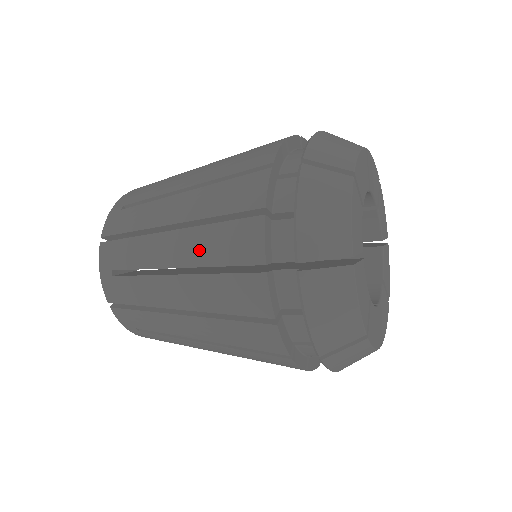
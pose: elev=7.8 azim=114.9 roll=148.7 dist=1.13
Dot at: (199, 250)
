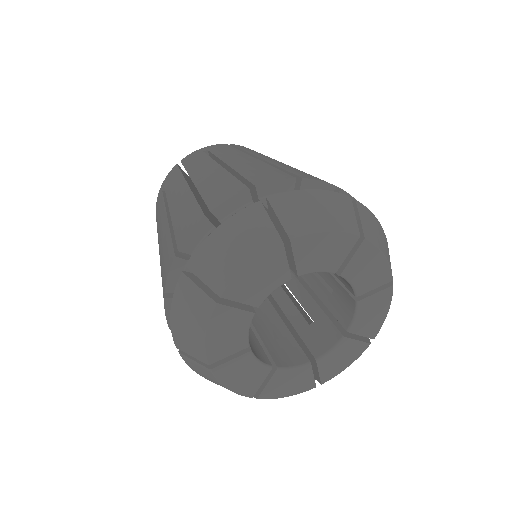
Dot at: occluded
